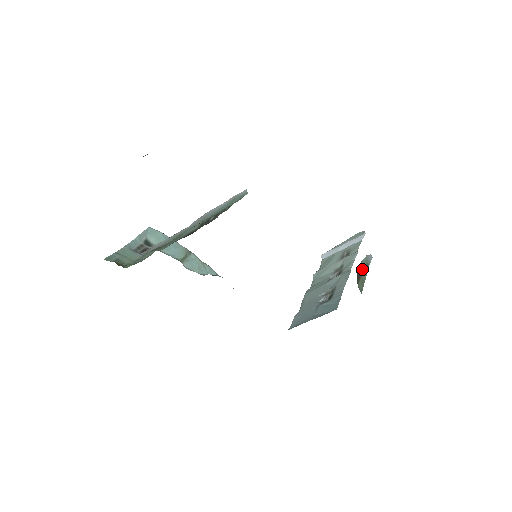
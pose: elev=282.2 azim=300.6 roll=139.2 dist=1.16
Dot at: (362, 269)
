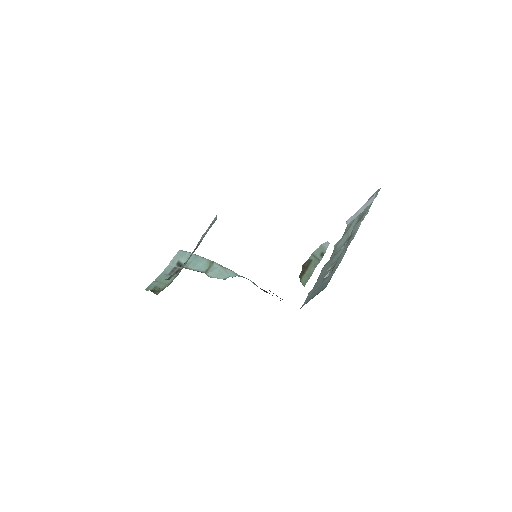
Dot at: (311, 261)
